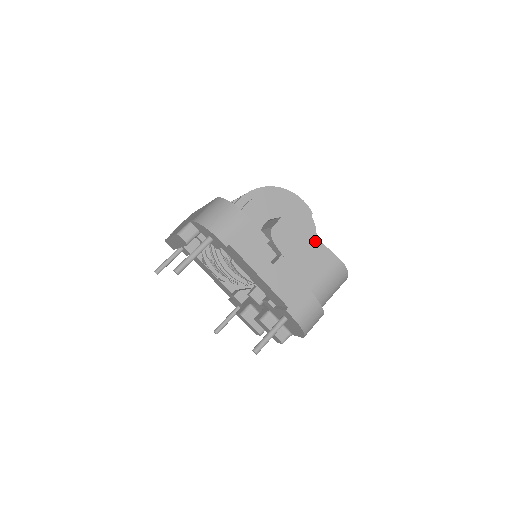
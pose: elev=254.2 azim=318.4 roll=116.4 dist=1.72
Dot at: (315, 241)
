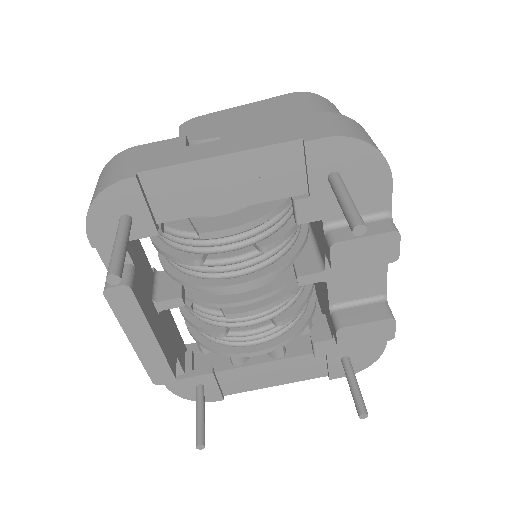
Dot at: (245, 107)
